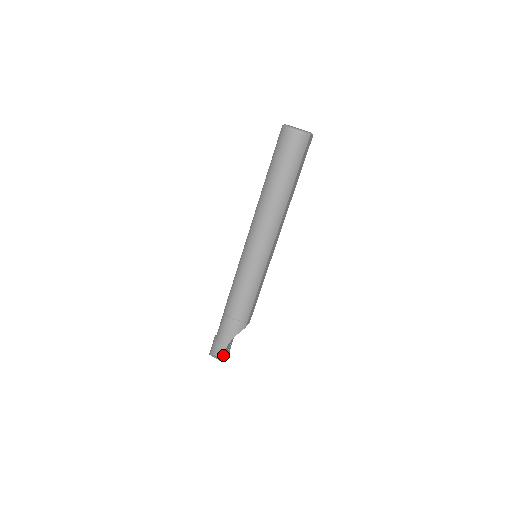
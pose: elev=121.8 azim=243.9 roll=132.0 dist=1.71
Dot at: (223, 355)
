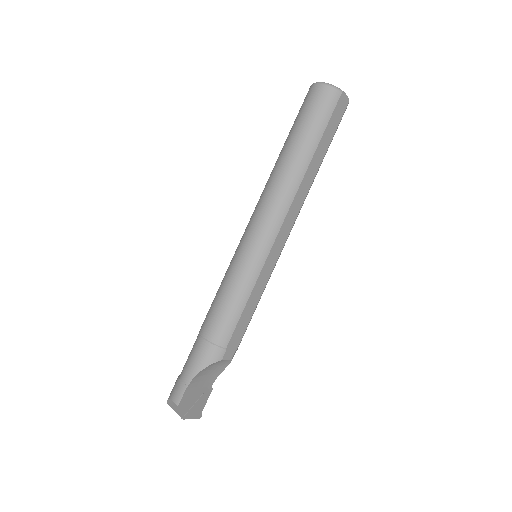
Dot at: (180, 399)
